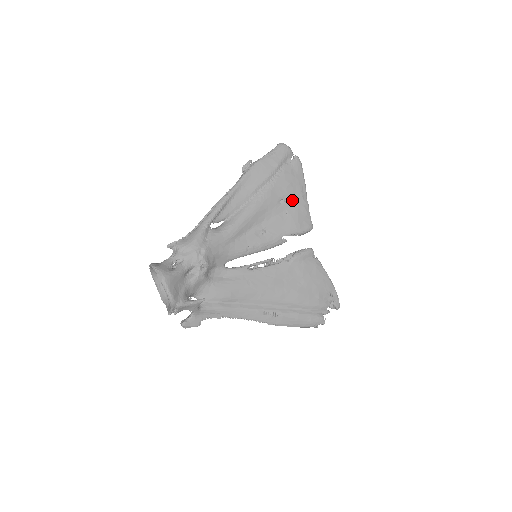
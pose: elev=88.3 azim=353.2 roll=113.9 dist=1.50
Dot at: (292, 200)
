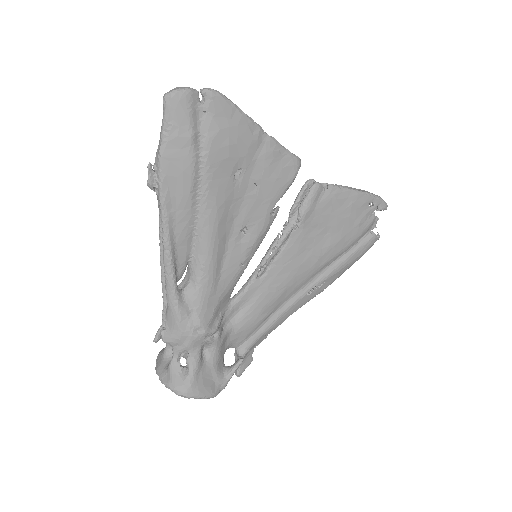
Dot at: (249, 160)
